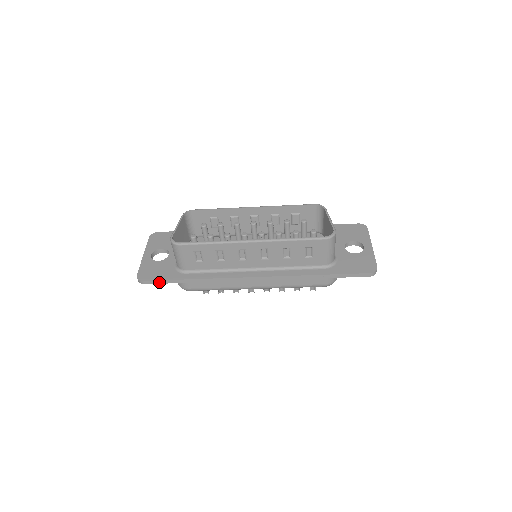
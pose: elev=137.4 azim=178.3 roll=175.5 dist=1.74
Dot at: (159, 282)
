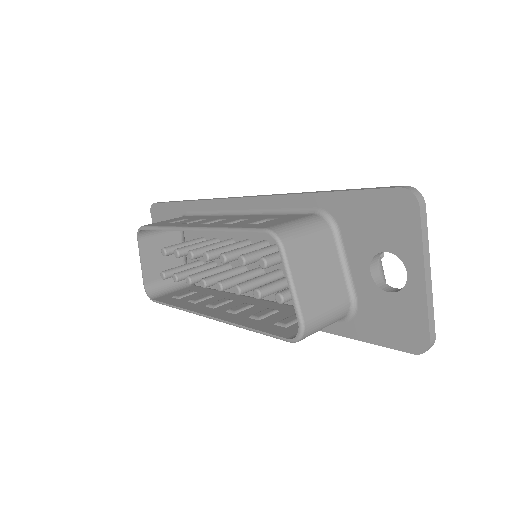
Dot at: occluded
